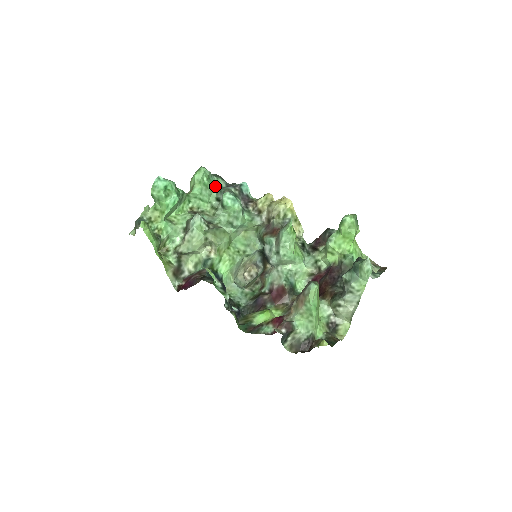
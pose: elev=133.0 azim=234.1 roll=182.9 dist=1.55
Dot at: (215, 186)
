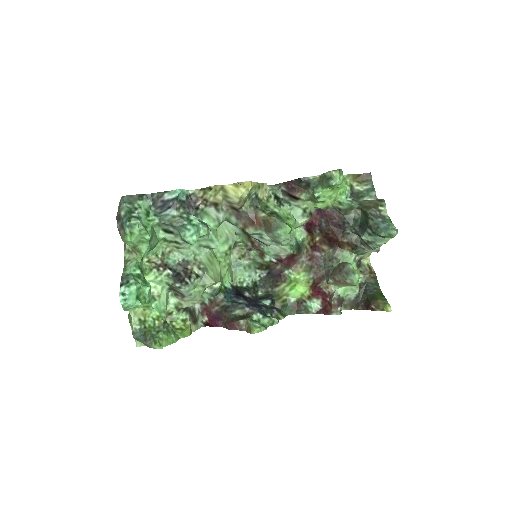
Dot at: (152, 223)
